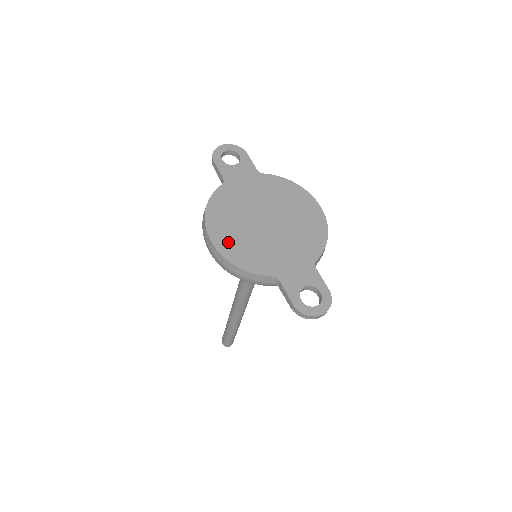
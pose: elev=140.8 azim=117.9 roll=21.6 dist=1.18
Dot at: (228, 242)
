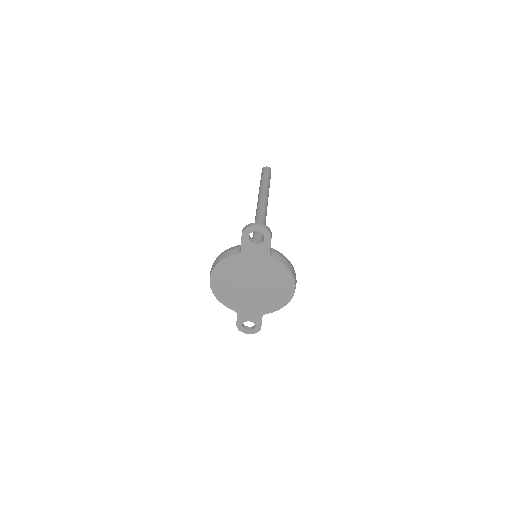
Dot at: (220, 287)
